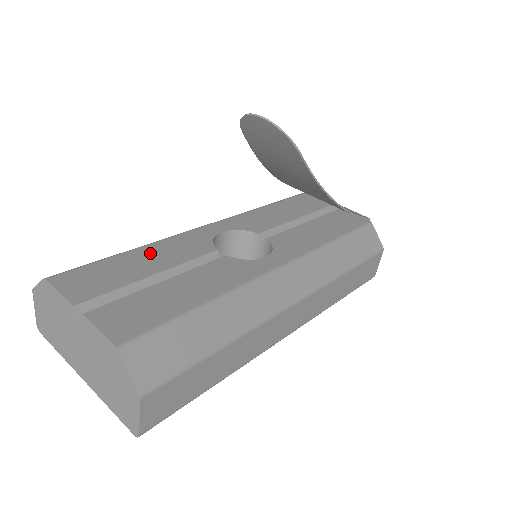
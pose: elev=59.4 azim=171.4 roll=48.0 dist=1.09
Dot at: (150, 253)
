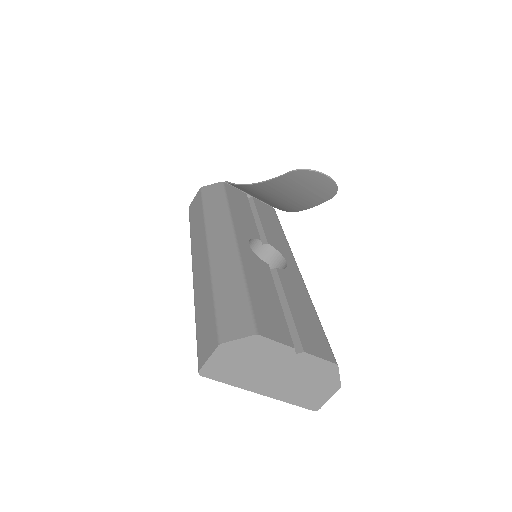
Dot at: (256, 283)
